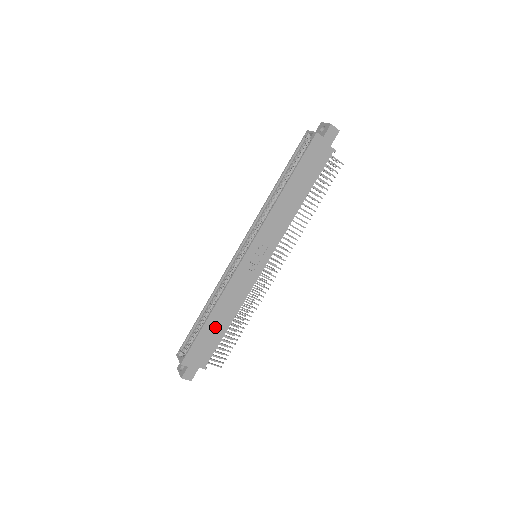
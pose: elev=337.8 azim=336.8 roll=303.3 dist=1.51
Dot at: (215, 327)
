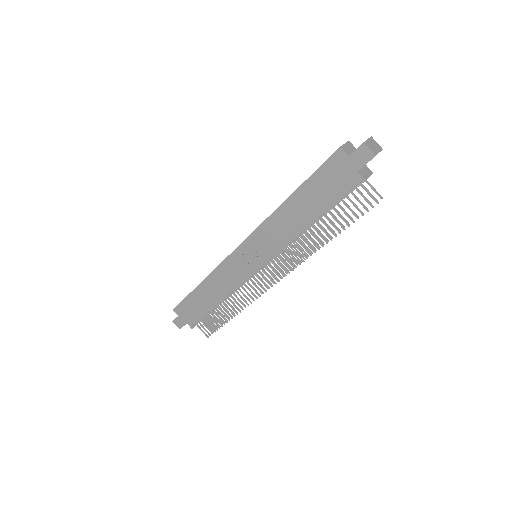
Dot at: (203, 298)
